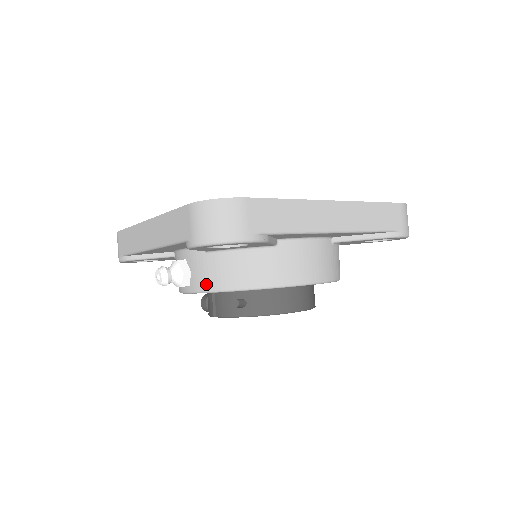
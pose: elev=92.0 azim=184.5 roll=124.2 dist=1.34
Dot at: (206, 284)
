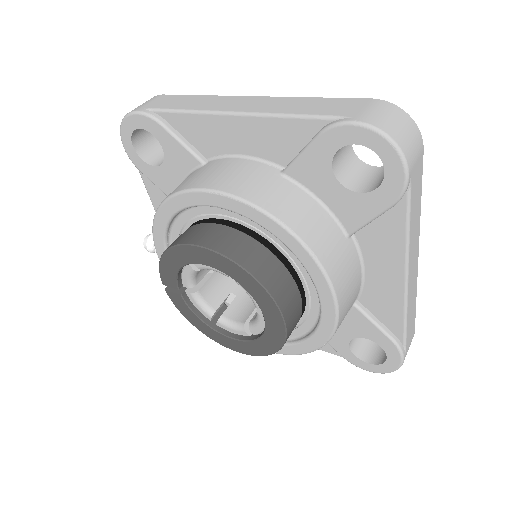
Dot at: occluded
